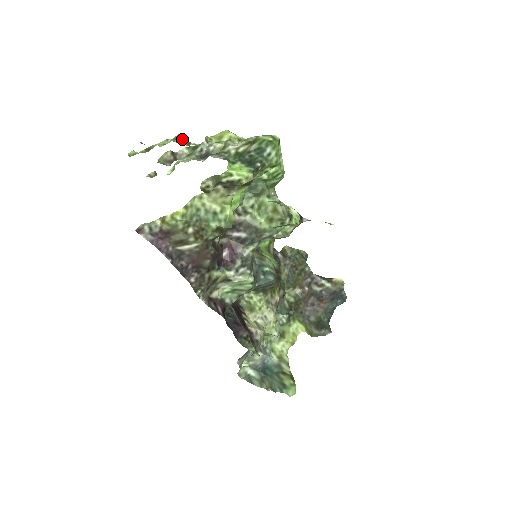
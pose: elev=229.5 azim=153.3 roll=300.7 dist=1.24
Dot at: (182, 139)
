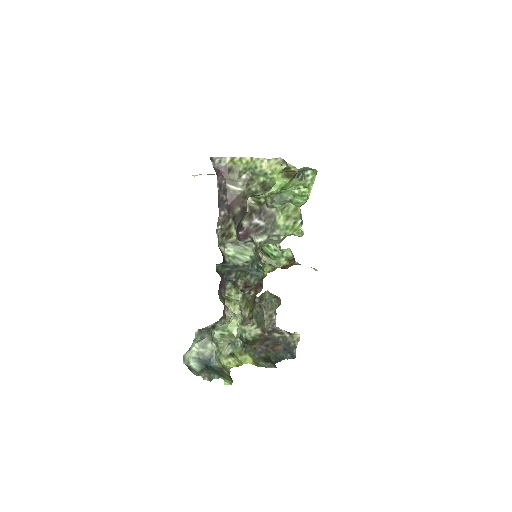
Dot at: occluded
